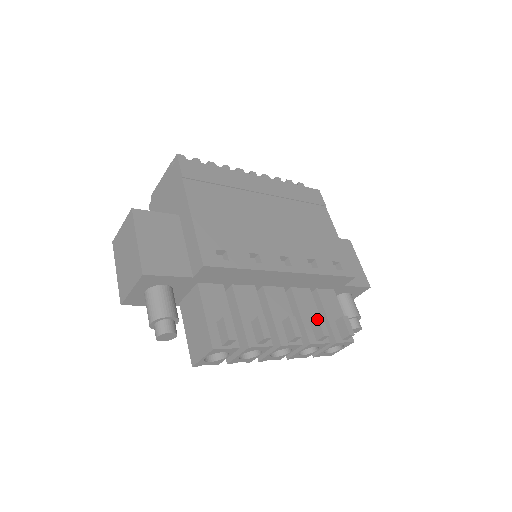
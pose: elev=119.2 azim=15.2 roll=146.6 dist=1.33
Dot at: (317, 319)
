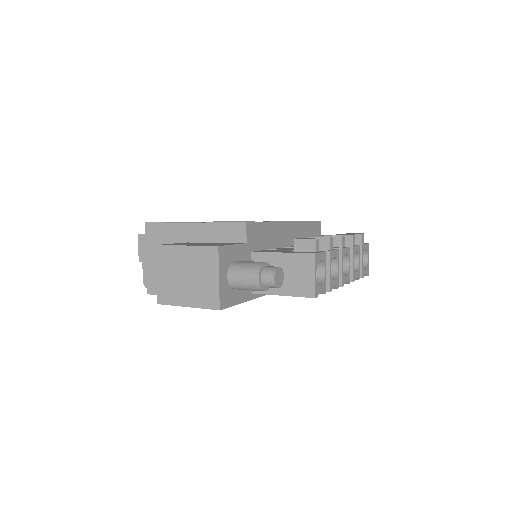
Dot at: occluded
